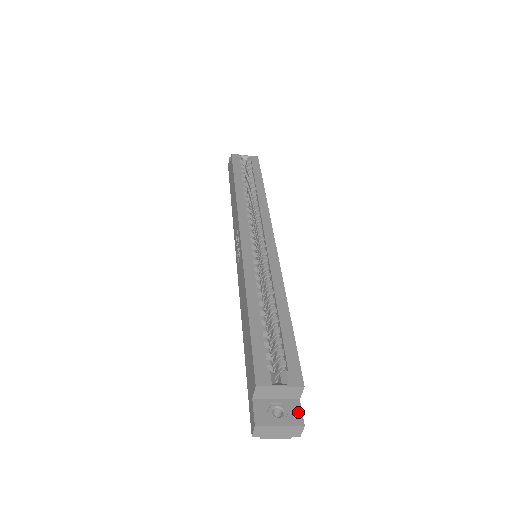
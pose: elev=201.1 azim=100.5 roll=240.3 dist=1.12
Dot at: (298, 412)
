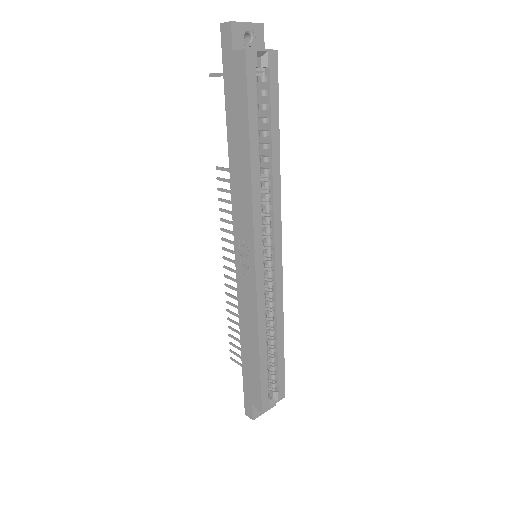
Dot at: occluded
